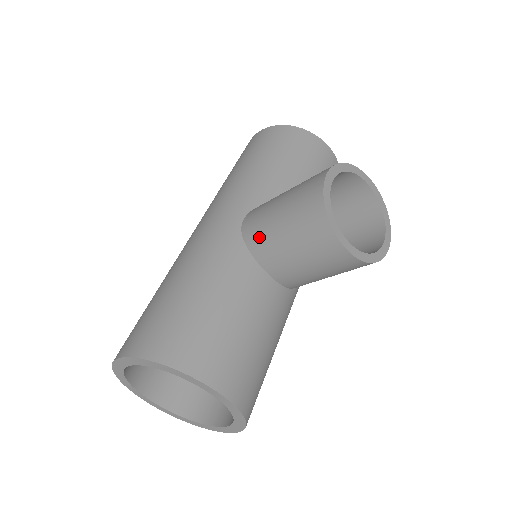
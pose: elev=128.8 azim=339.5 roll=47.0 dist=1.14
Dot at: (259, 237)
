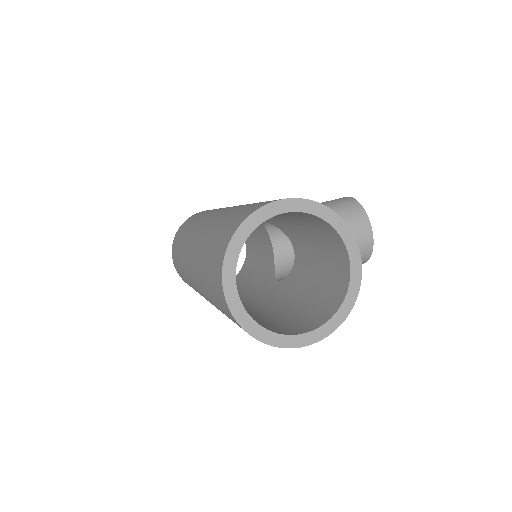
Dot at: occluded
